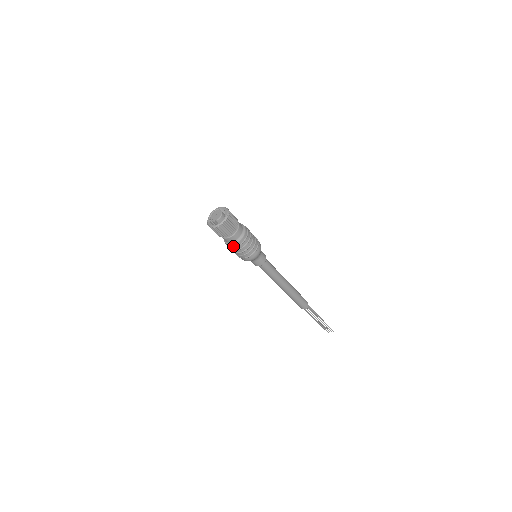
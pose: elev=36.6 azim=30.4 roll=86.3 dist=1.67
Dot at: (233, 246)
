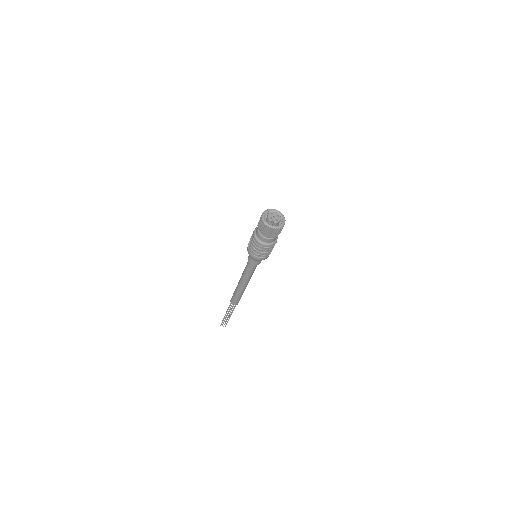
Dot at: (259, 244)
